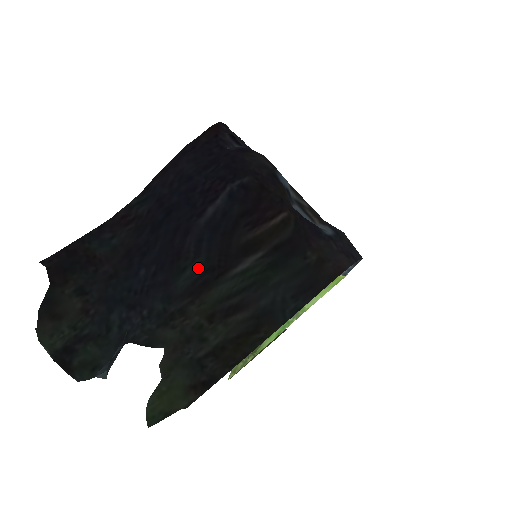
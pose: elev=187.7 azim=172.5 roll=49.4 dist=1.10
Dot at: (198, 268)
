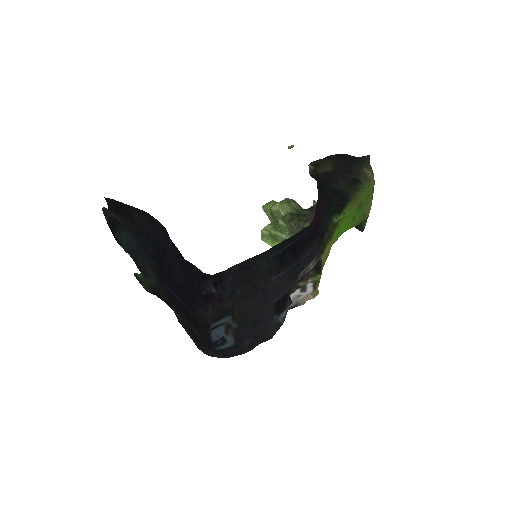
Dot at: occluded
